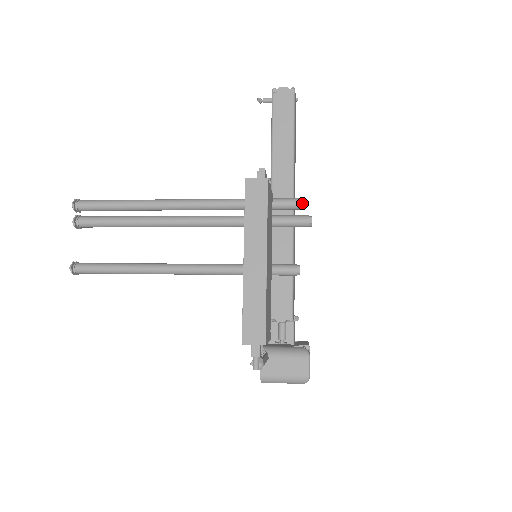
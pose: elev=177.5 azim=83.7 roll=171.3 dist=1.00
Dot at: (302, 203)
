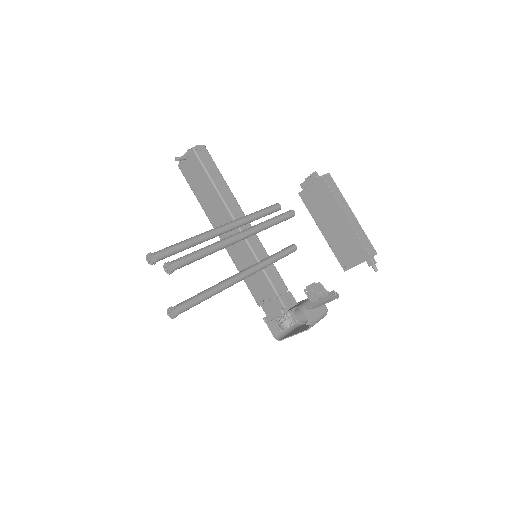
Dot at: (280, 206)
